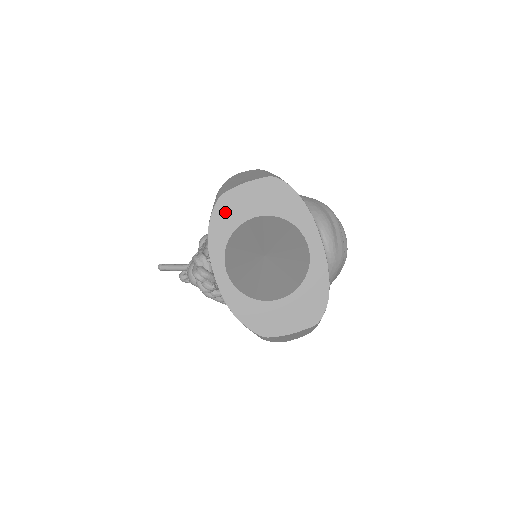
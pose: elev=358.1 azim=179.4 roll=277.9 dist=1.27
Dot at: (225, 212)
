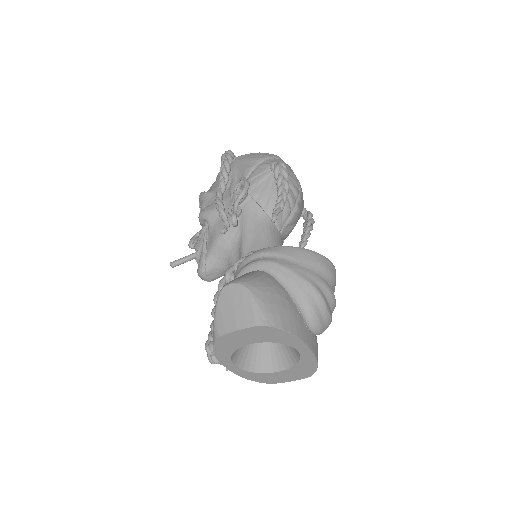
Dot at: (224, 344)
